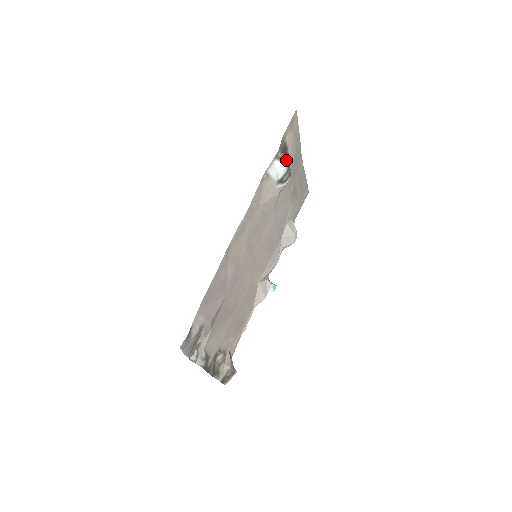
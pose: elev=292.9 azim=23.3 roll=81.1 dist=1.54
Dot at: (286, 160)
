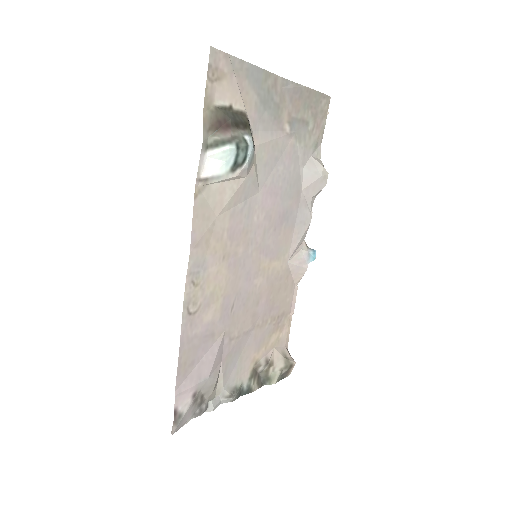
Dot at: (227, 137)
